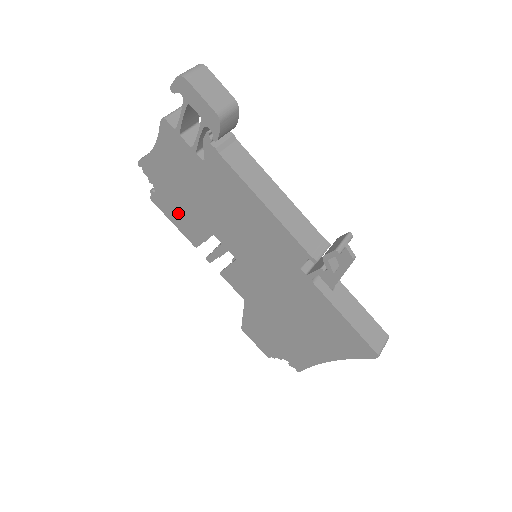
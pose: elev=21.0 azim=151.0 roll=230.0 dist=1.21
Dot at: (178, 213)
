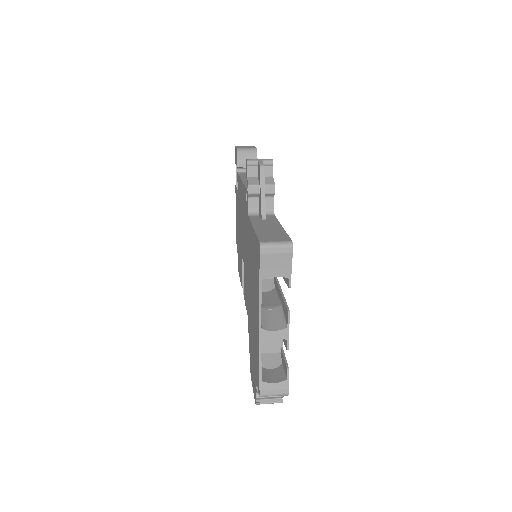
Dot at: (239, 261)
